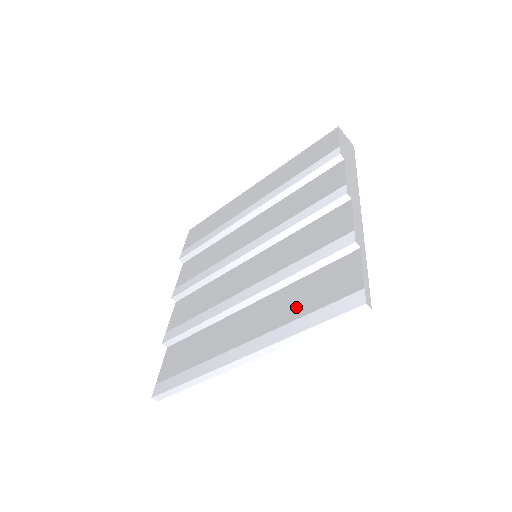
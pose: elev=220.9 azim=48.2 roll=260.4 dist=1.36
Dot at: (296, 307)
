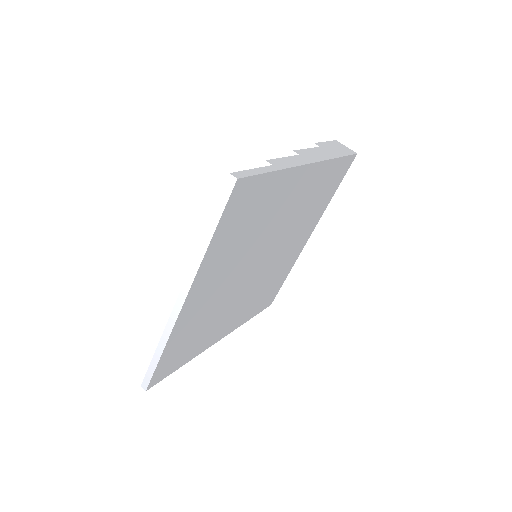
Dot at: occluded
